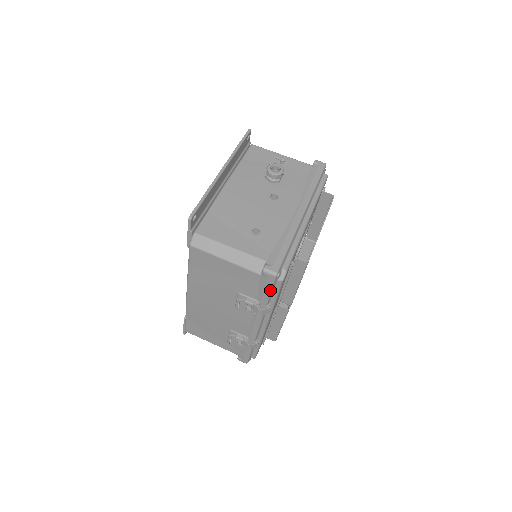
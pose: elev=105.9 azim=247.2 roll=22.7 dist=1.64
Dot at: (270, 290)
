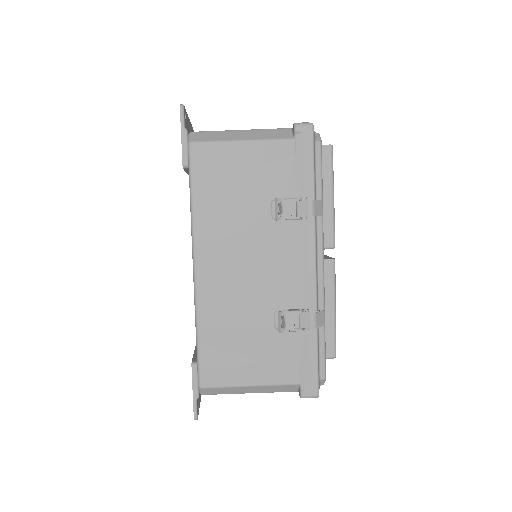
Dot at: (312, 159)
